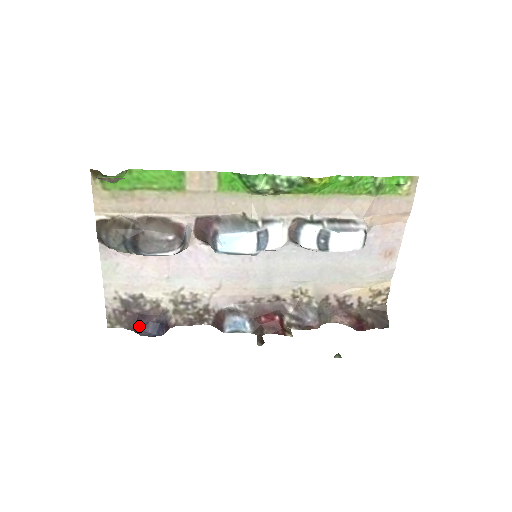
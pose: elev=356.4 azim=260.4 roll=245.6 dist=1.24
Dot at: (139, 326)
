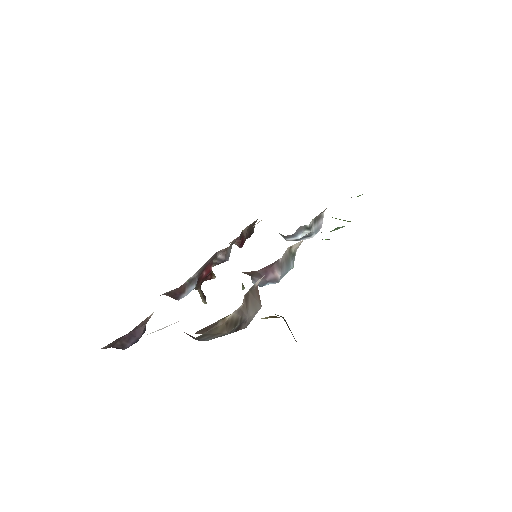
Dot at: (125, 344)
